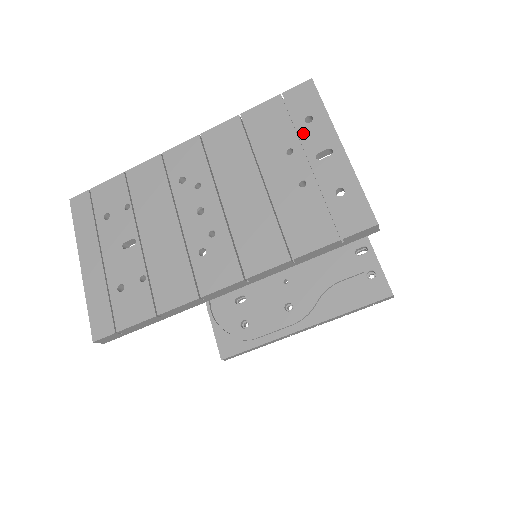
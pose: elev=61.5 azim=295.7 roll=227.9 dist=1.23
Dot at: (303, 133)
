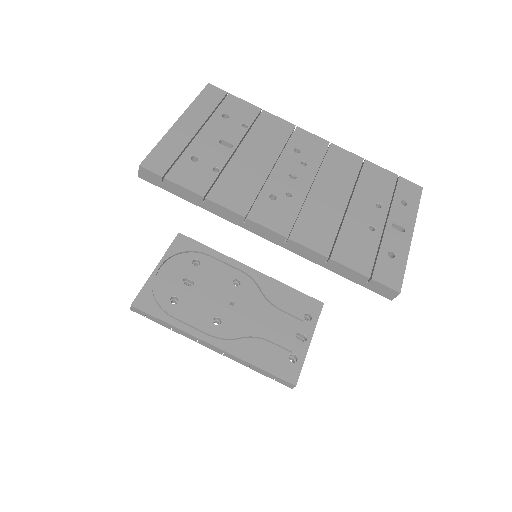
Dot at: (395, 206)
